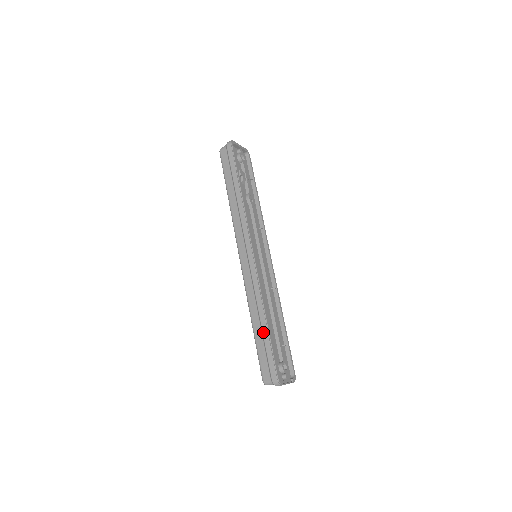
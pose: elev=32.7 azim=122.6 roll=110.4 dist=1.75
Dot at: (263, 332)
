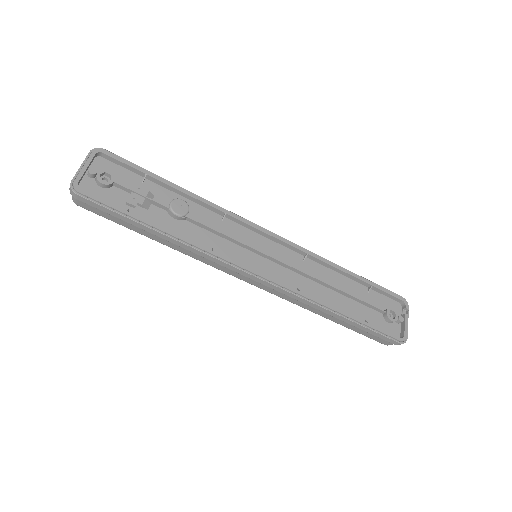
Dot at: (347, 323)
